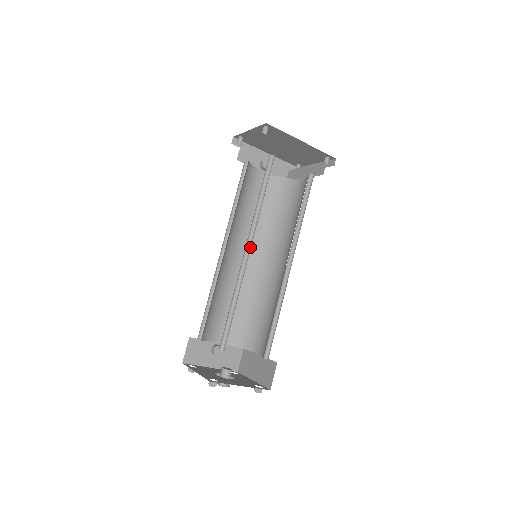
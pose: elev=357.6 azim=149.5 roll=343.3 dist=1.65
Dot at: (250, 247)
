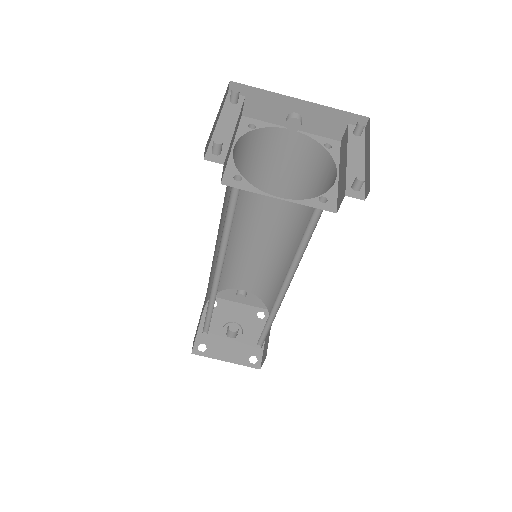
Dot at: (221, 272)
